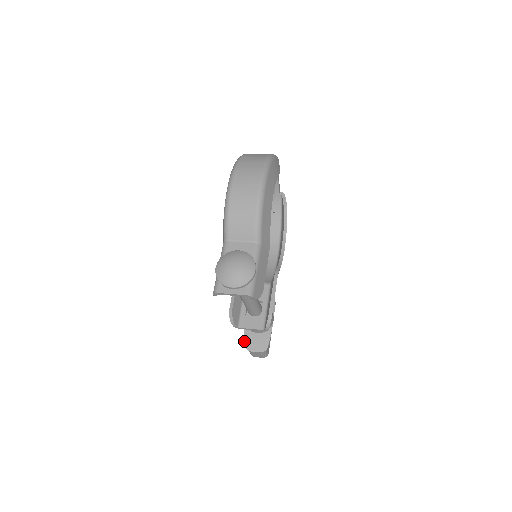
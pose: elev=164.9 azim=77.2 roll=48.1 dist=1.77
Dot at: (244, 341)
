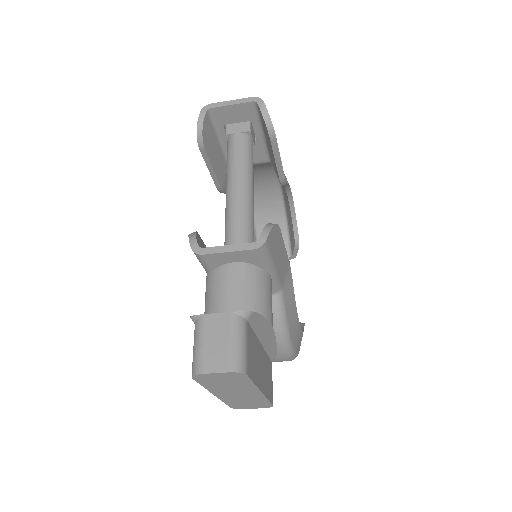
Dot at: occluded
